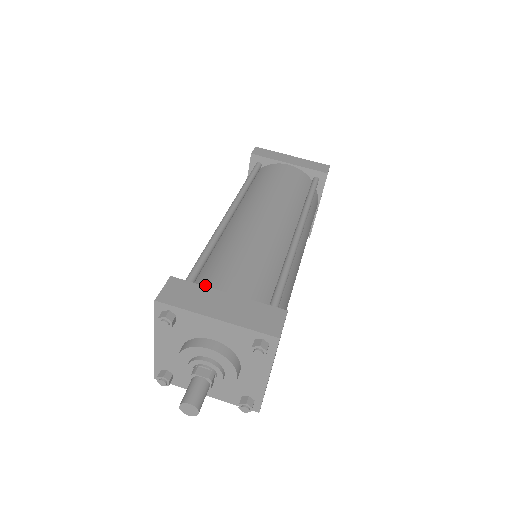
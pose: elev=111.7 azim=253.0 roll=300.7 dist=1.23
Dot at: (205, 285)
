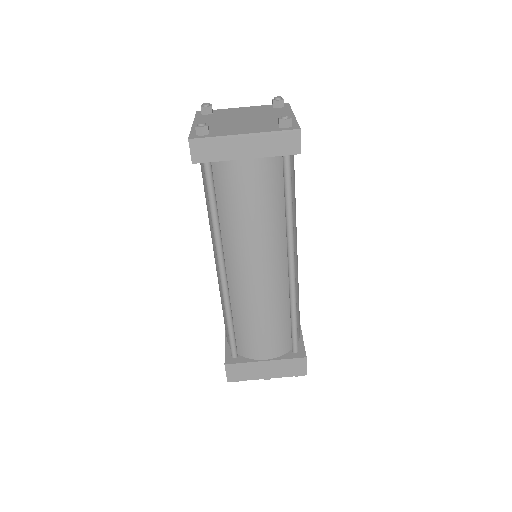
Dot at: (246, 353)
